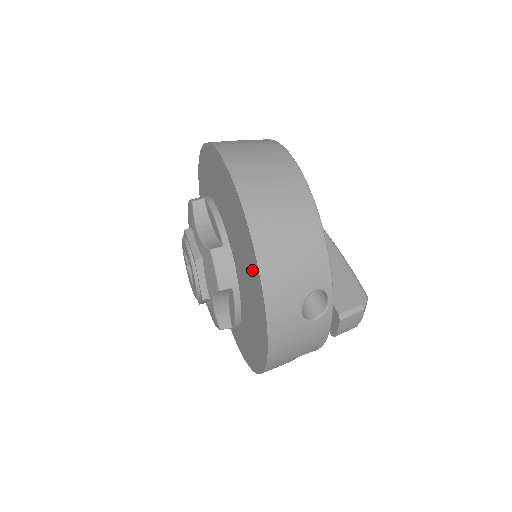
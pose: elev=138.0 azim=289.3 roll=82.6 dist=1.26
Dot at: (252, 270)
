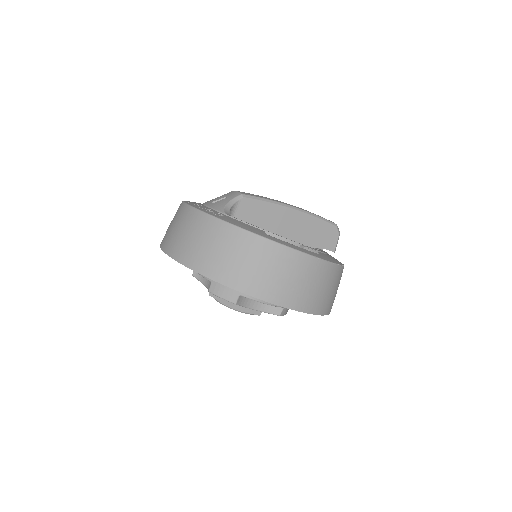
Dot at: occluded
